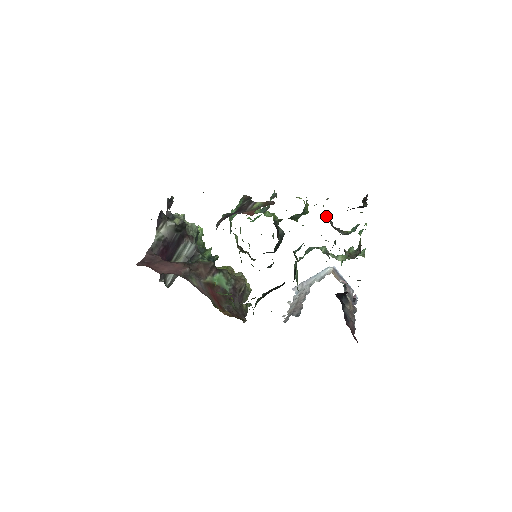
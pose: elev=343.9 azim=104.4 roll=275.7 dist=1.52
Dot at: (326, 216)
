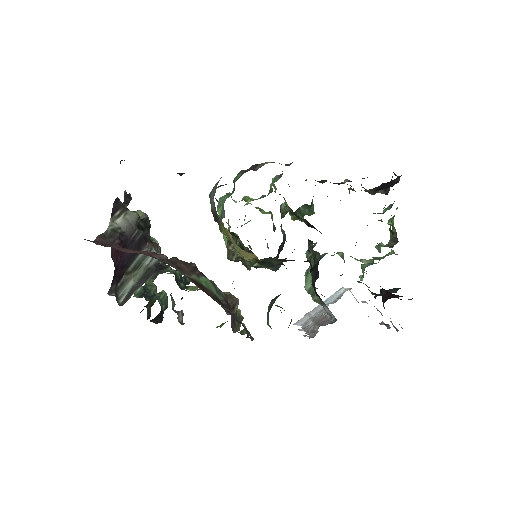
Dot at: occluded
